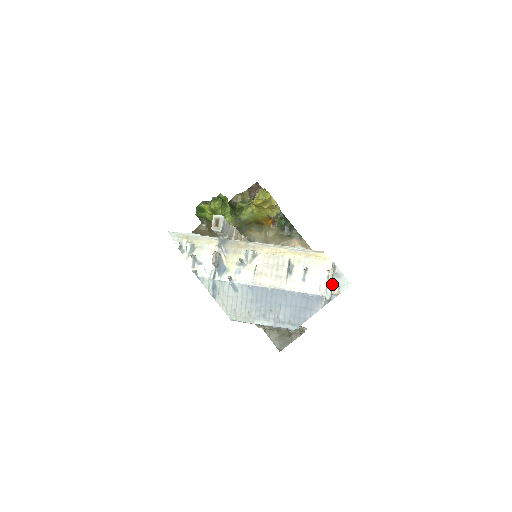
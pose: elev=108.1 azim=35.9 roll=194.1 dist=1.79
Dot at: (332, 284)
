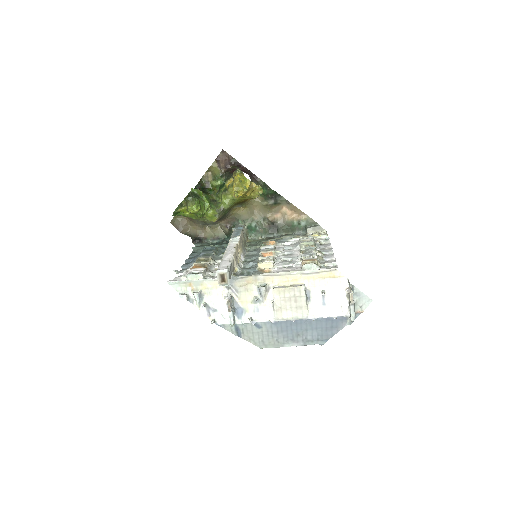
Dot at: (354, 306)
